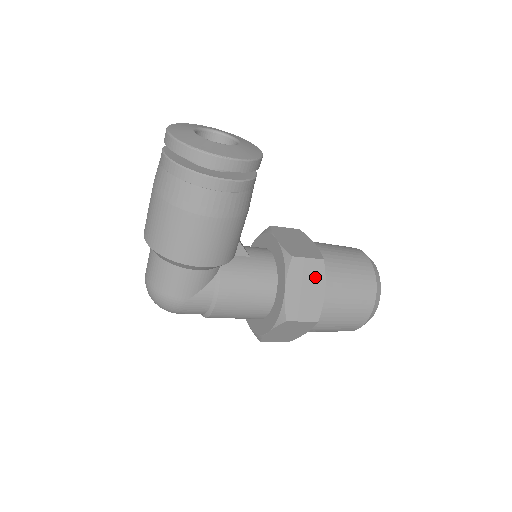
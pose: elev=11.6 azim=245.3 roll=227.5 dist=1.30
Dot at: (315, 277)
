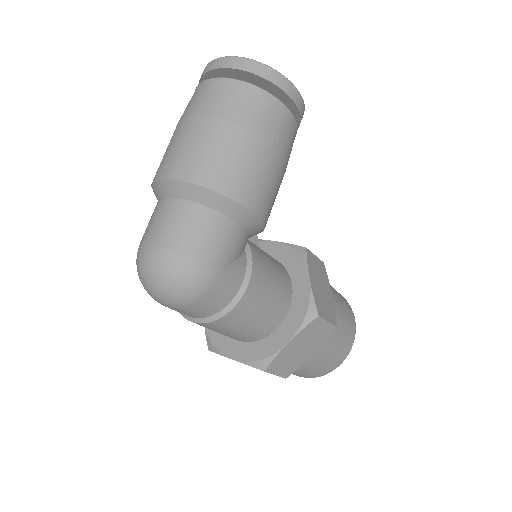
Dot at: (323, 277)
